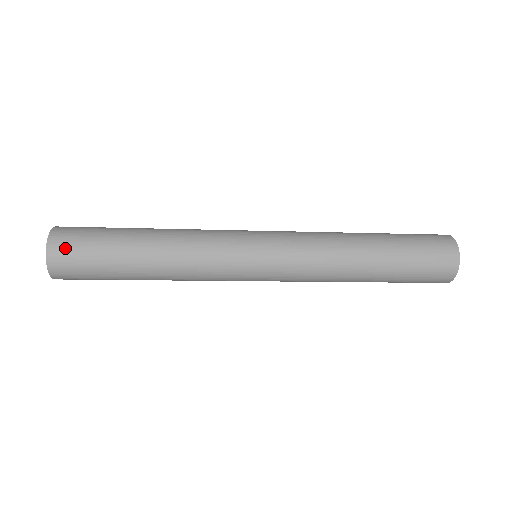
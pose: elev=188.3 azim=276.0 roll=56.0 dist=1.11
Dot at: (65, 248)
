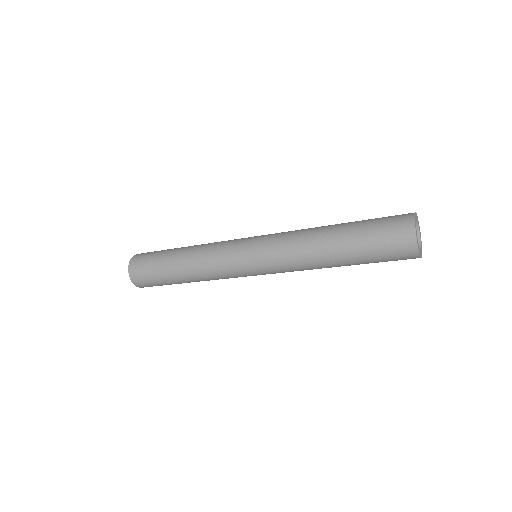
Dot at: (139, 259)
